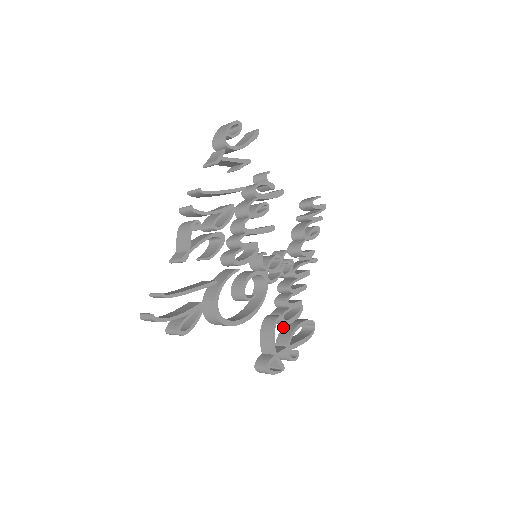
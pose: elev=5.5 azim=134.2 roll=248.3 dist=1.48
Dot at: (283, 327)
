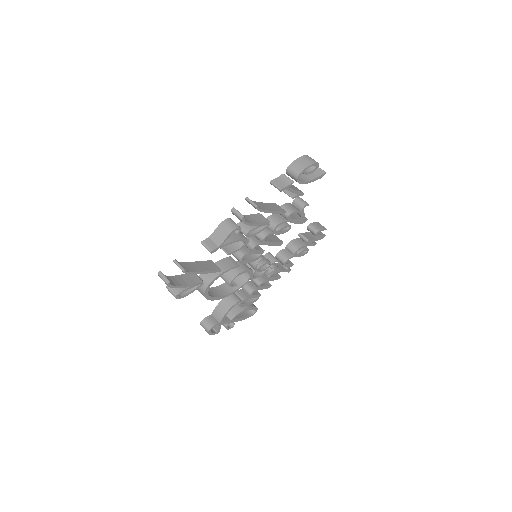
Dot at: occluded
